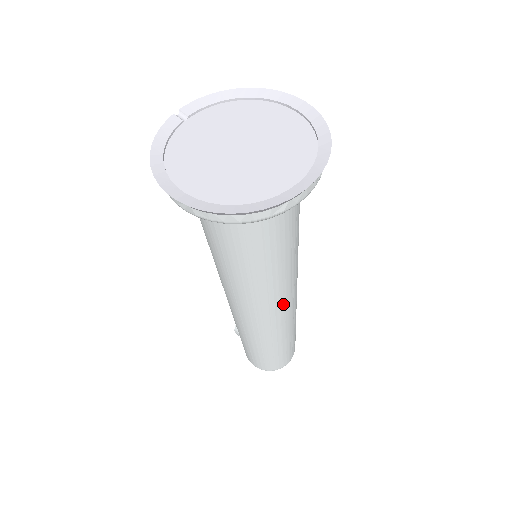
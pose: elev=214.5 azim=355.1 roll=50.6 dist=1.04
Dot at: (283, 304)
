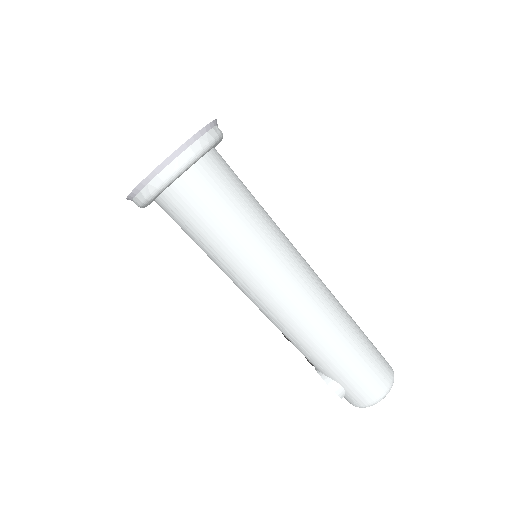
Dot at: (306, 262)
